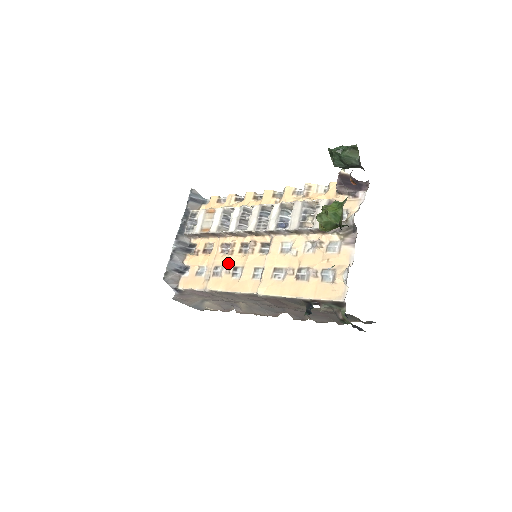
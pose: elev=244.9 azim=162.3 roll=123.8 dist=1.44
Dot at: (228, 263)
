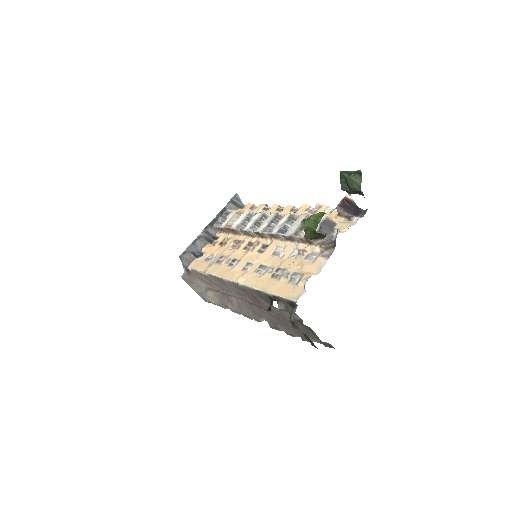
Dot at: (231, 255)
